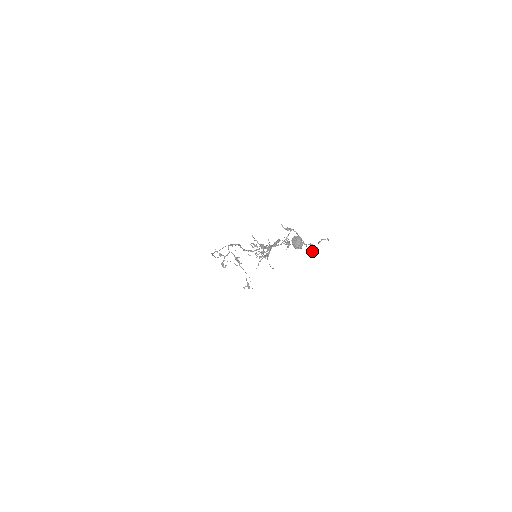
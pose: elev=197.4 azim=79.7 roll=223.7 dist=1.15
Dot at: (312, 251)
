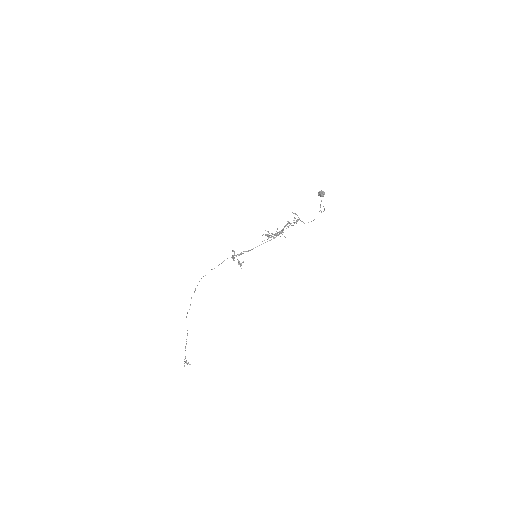
Dot at: (314, 219)
